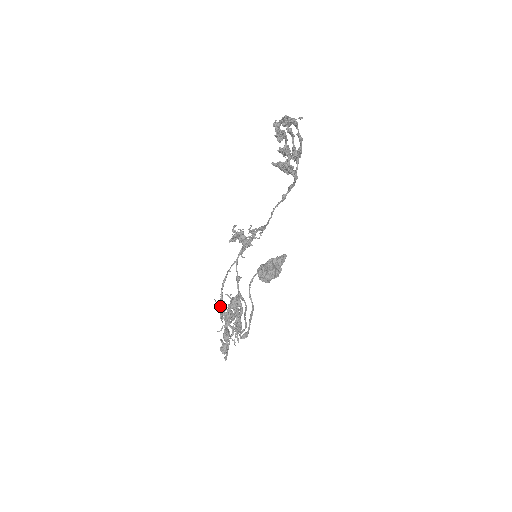
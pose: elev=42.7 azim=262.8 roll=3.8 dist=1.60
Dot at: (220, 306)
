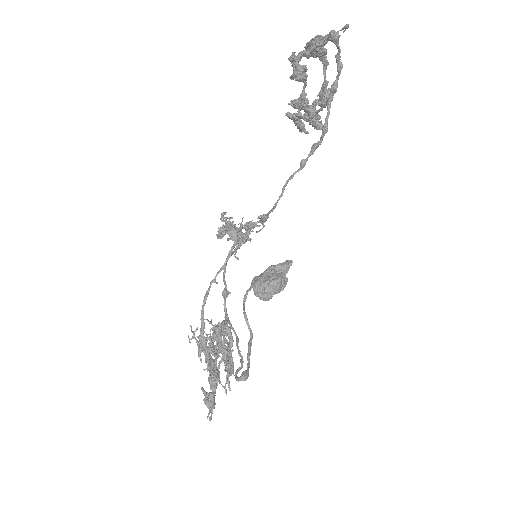
Dot at: (200, 335)
